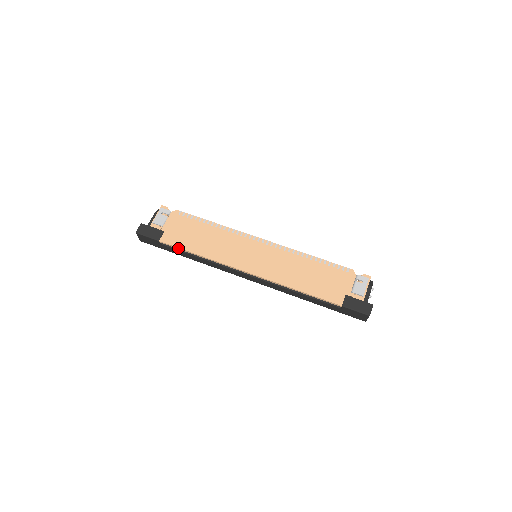
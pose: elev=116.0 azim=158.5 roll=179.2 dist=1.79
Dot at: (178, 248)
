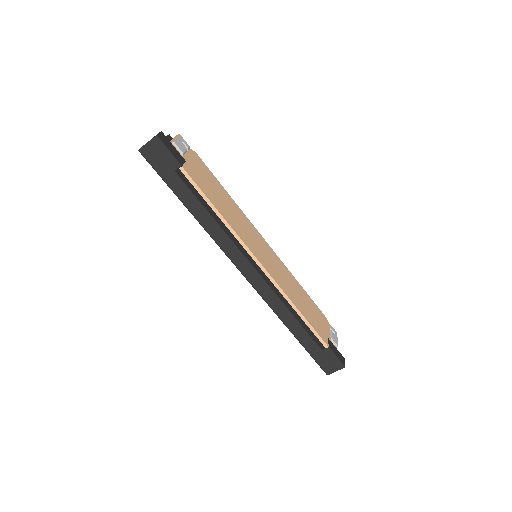
Dot at: (199, 190)
